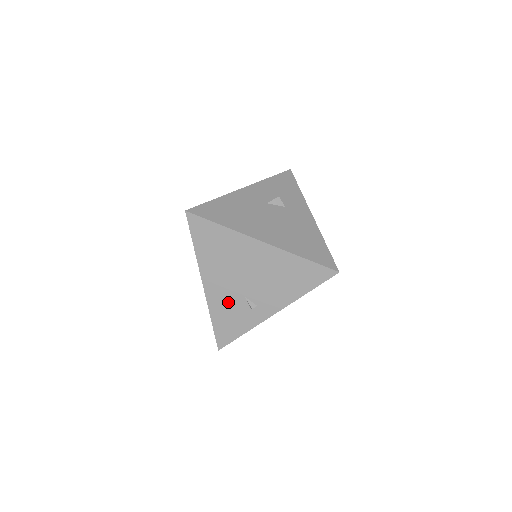
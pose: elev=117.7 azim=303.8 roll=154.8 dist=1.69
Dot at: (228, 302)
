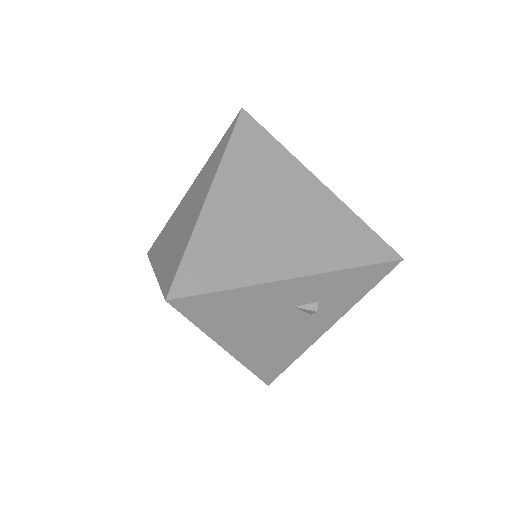
Dot at: occluded
